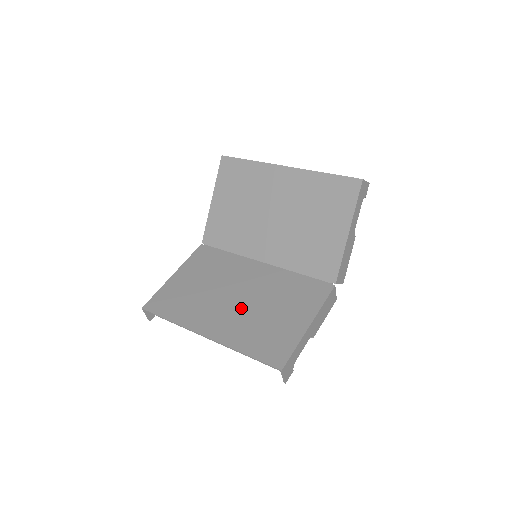
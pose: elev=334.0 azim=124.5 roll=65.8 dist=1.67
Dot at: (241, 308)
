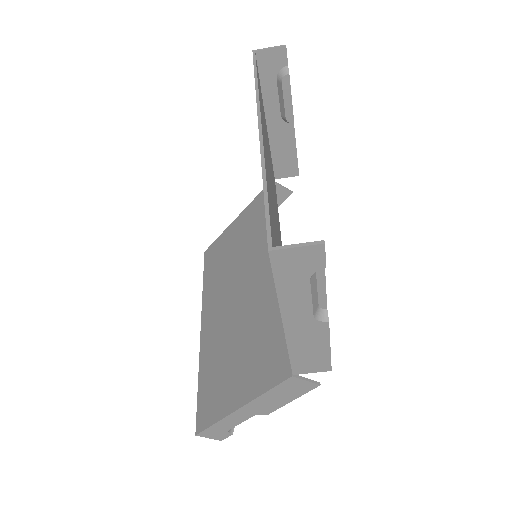
Dot at: (229, 319)
